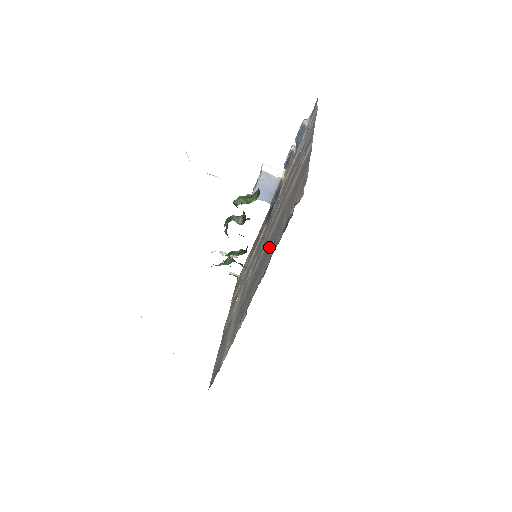
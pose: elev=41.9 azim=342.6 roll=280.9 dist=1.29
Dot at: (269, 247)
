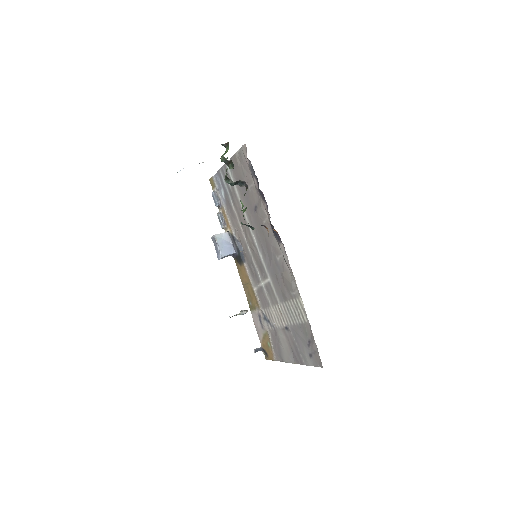
Dot at: (256, 221)
